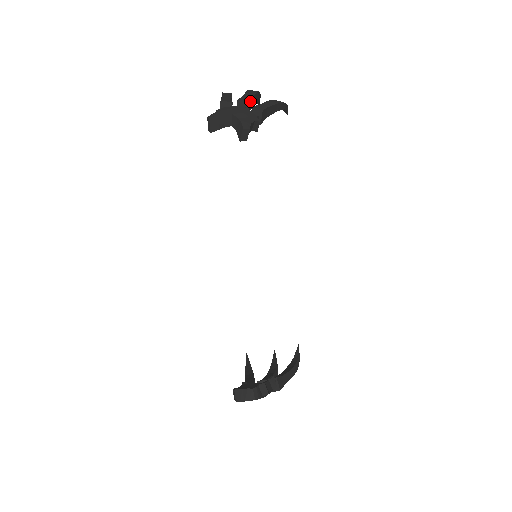
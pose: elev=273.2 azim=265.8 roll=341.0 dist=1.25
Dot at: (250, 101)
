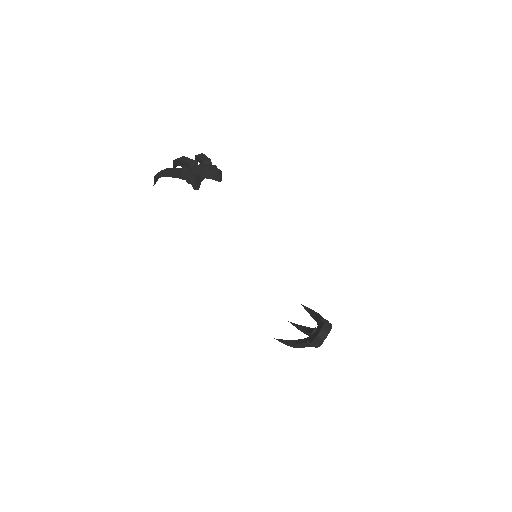
Dot at: occluded
